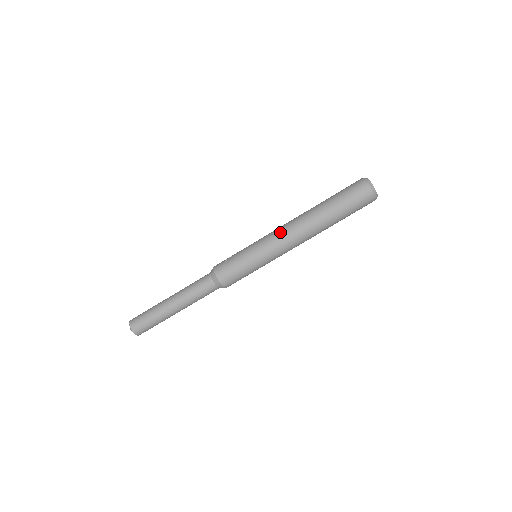
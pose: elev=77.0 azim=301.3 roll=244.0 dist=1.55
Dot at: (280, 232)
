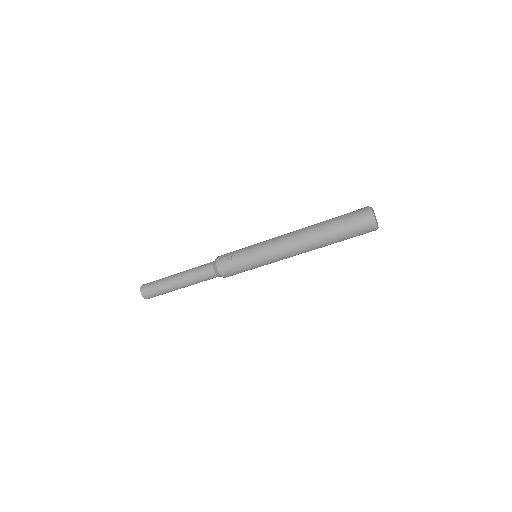
Dot at: (280, 246)
